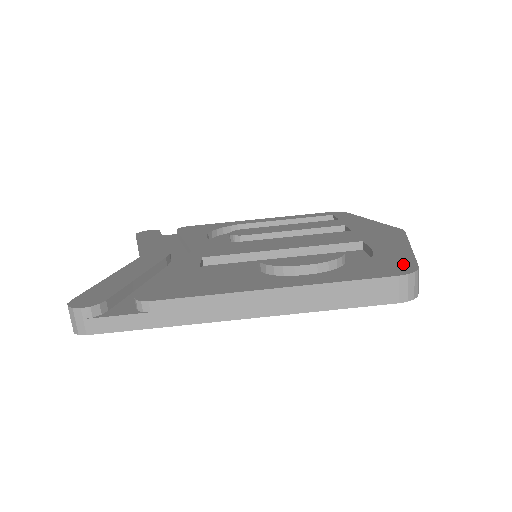
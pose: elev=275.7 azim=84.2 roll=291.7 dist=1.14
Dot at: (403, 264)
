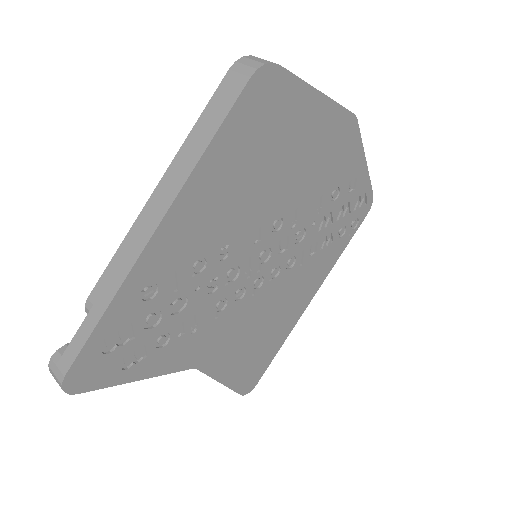
Dot at: occluded
